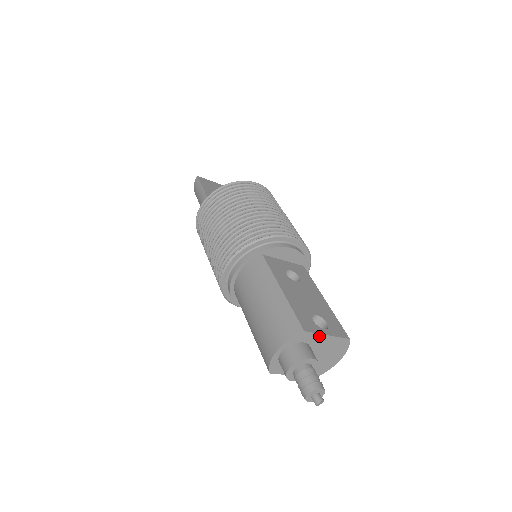
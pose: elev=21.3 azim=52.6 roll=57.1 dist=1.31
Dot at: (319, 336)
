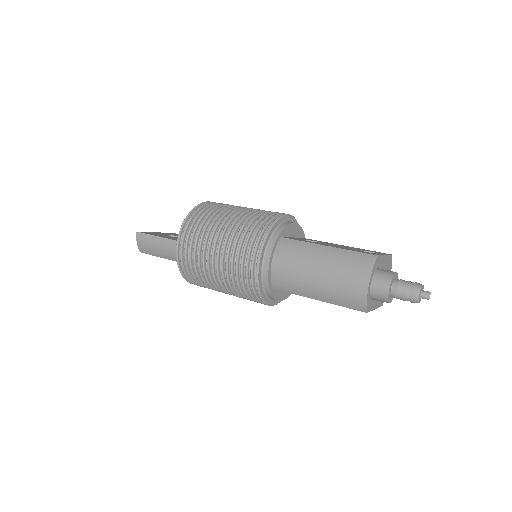
Dot at: (382, 258)
